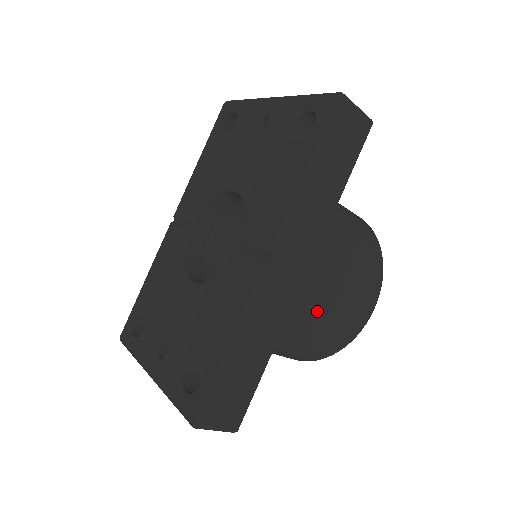
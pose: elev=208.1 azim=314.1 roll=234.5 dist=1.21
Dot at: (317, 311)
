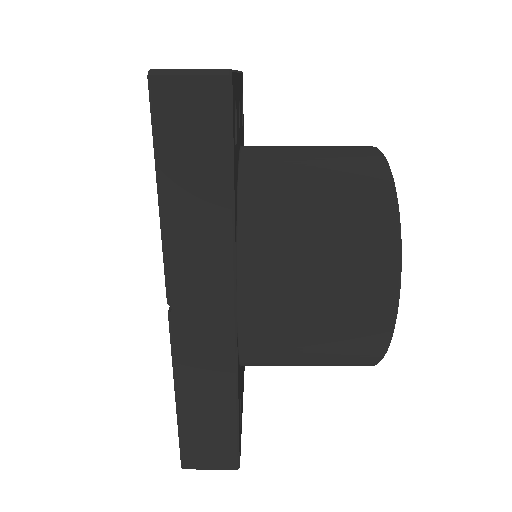
Dot at: (287, 336)
